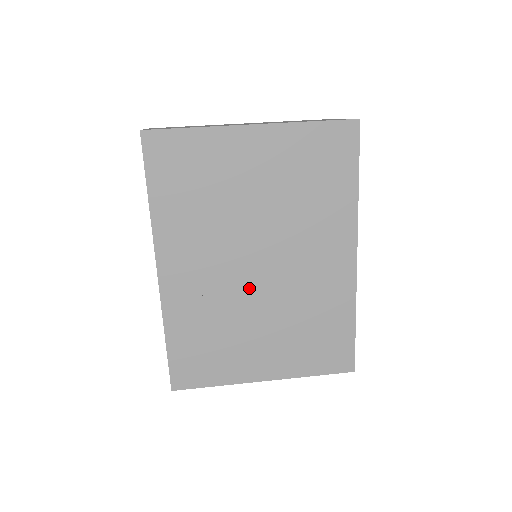
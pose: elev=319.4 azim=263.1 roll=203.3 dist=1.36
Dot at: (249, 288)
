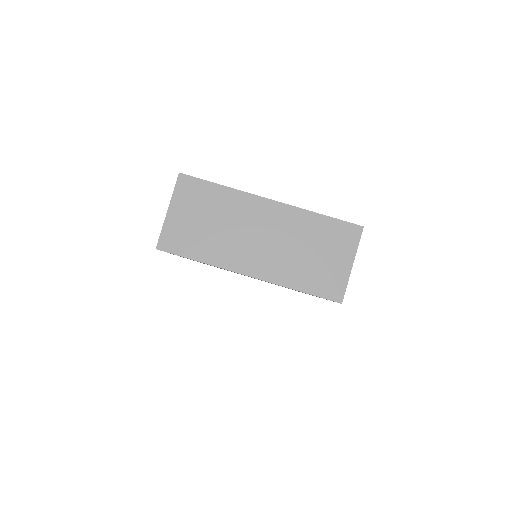
Dot at: occluded
